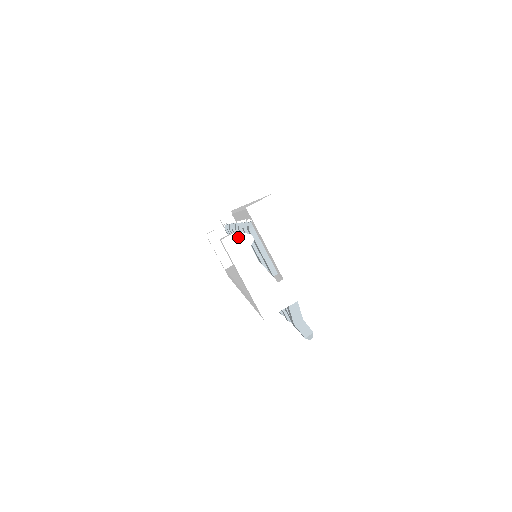
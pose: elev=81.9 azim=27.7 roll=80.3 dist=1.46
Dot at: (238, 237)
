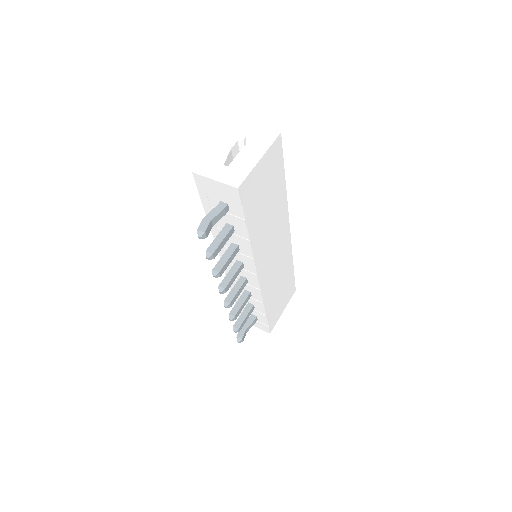
Dot at: (239, 133)
